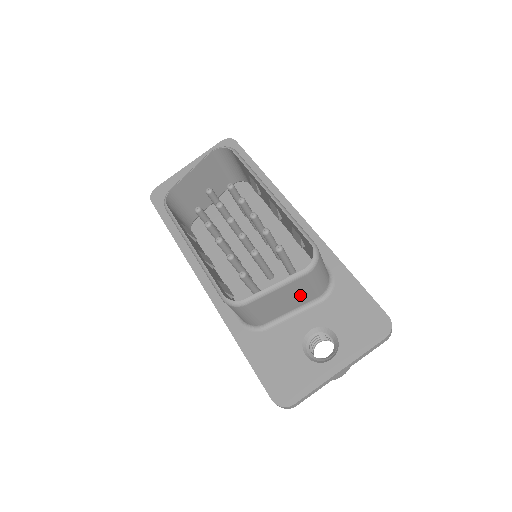
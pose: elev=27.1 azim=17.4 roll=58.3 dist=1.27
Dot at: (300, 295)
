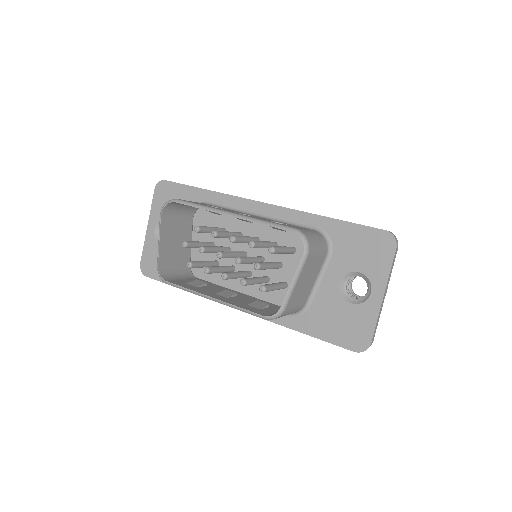
Dot at: (313, 268)
